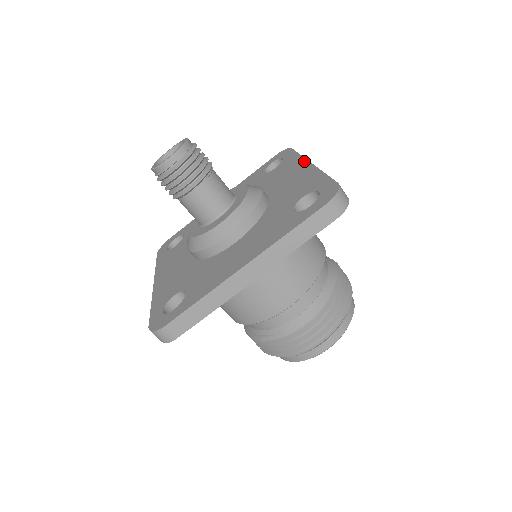
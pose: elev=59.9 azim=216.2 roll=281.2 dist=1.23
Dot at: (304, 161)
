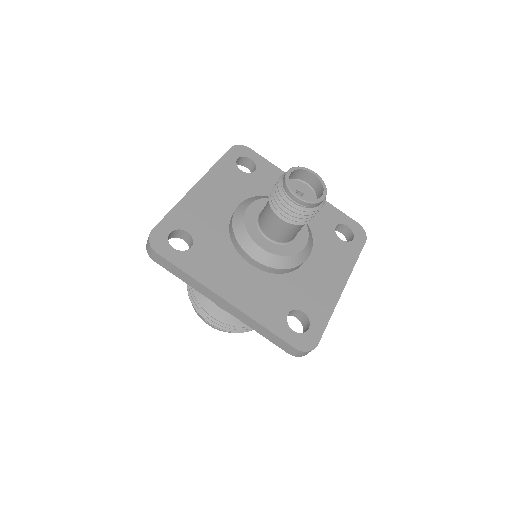
Dot at: (347, 276)
